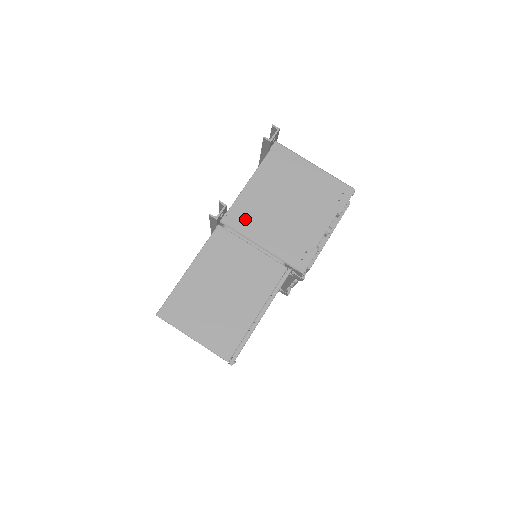
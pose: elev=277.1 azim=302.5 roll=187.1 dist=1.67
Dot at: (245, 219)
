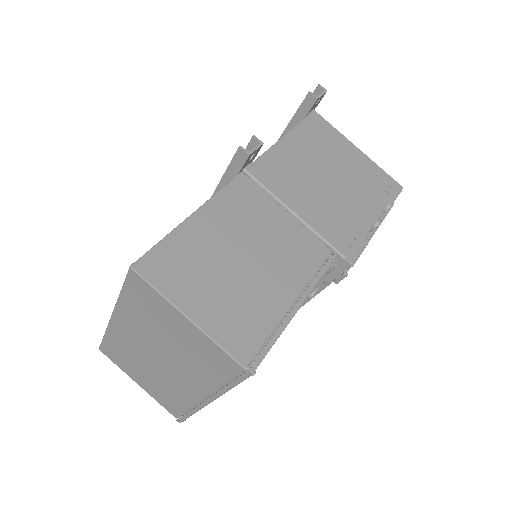
Dot at: (277, 177)
